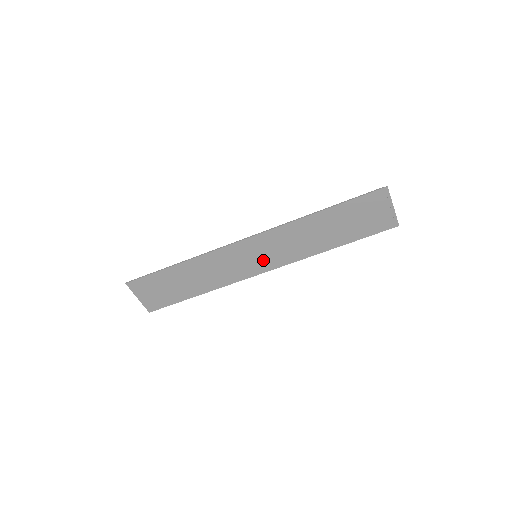
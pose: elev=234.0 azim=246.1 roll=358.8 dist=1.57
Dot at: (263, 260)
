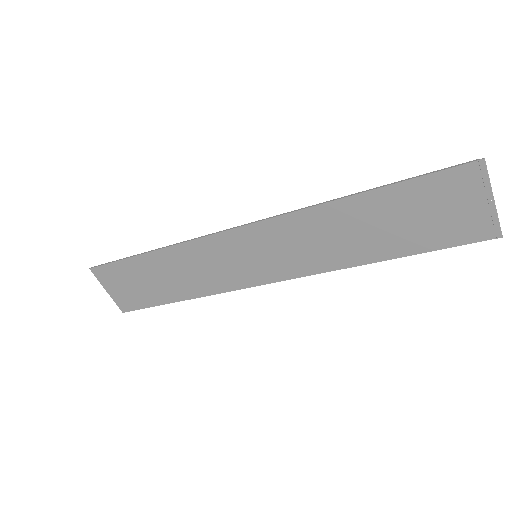
Dot at: (267, 264)
